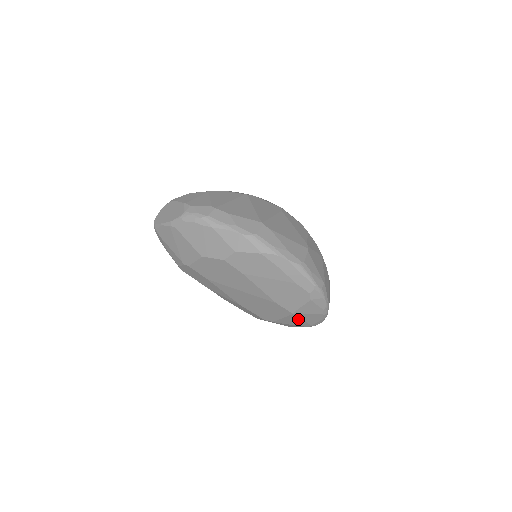
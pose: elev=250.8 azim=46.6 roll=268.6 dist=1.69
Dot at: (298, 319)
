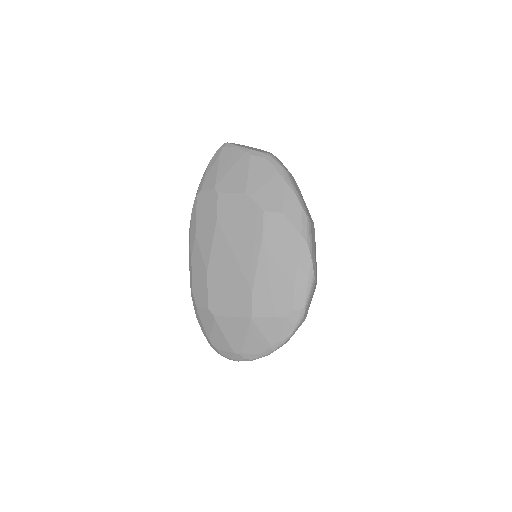
Dot at: (244, 331)
